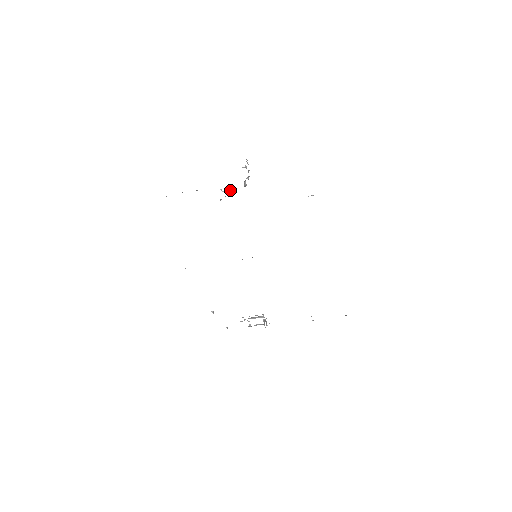
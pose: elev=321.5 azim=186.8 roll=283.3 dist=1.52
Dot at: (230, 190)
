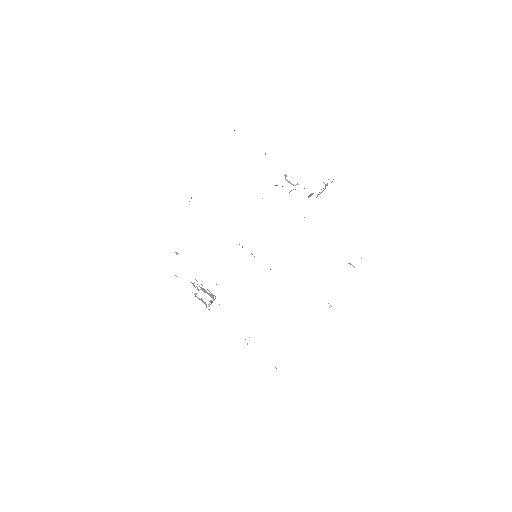
Dot at: (293, 185)
